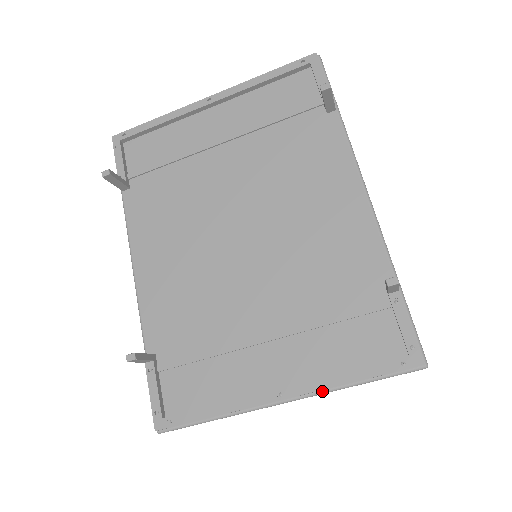
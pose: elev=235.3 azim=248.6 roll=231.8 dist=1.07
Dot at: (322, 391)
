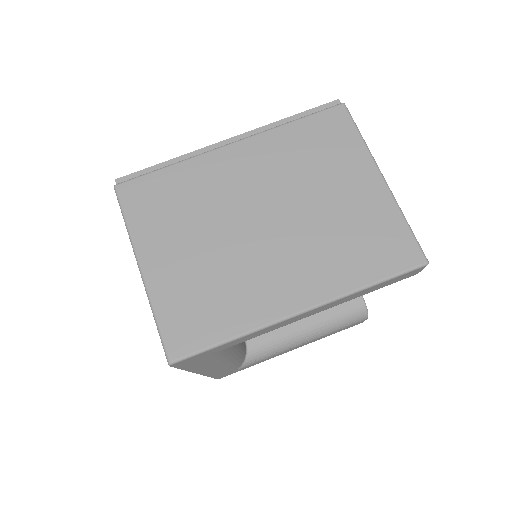
Dot at: (263, 131)
